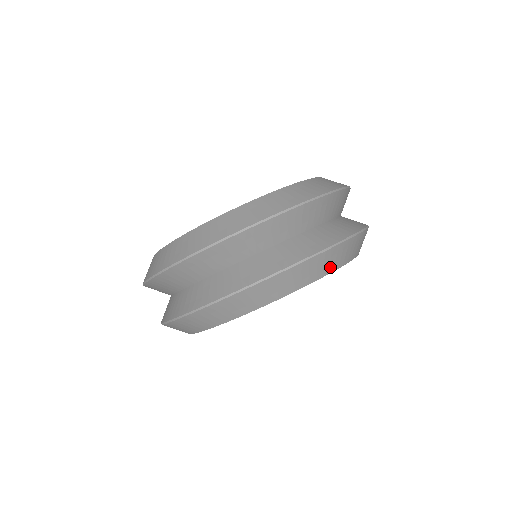
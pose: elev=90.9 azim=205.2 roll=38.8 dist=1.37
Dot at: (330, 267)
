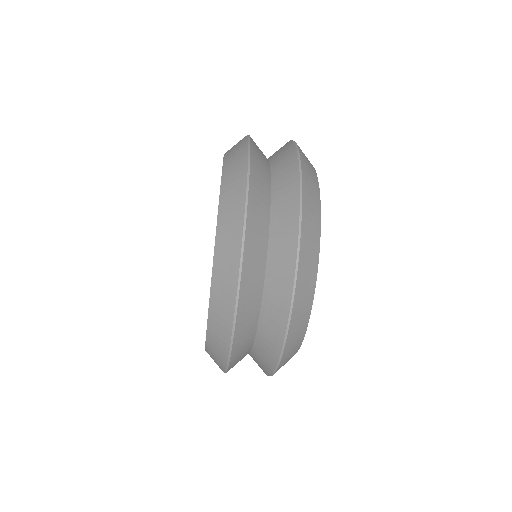
Dot at: (316, 224)
